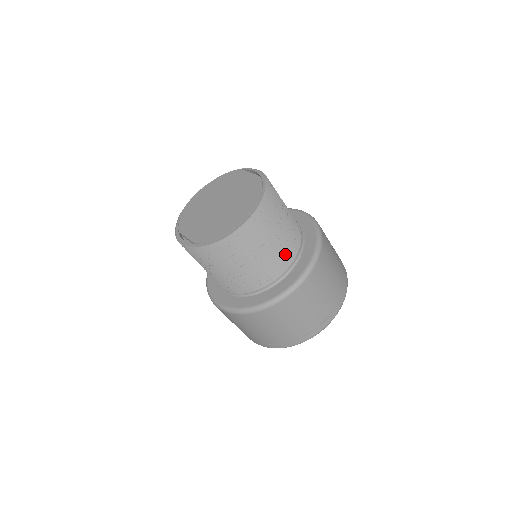
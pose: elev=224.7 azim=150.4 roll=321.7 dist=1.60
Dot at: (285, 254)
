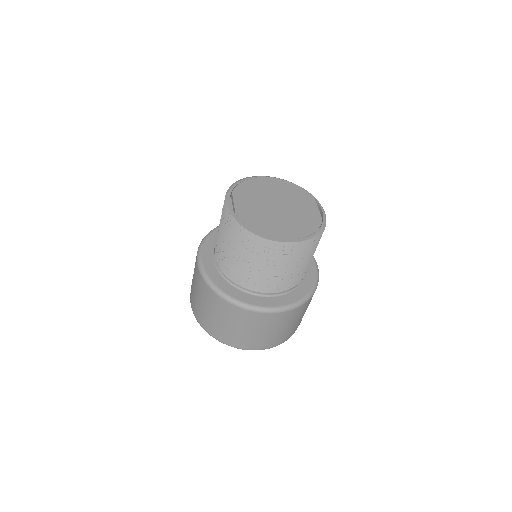
Dot at: (280, 283)
